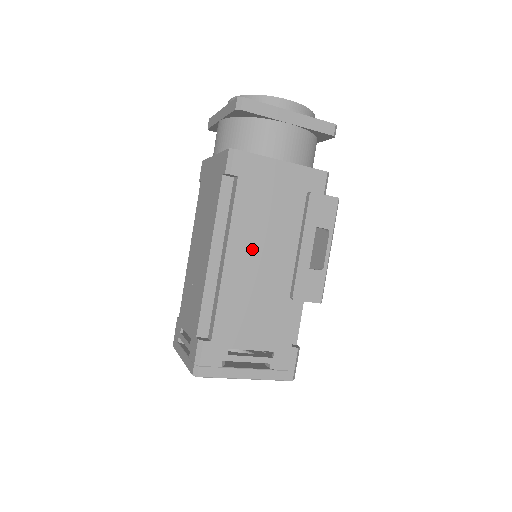
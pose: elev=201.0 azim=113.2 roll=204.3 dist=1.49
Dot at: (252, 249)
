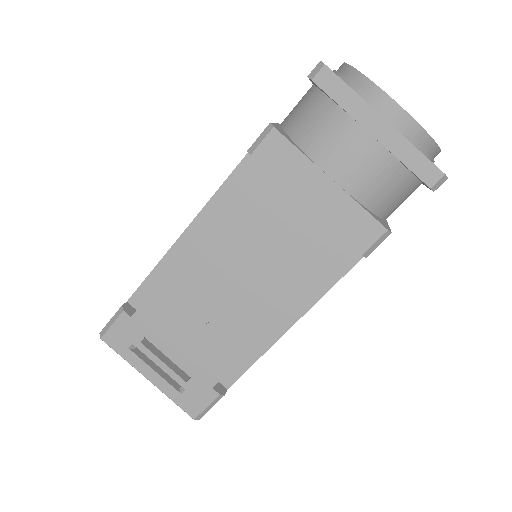
Dot at: occluded
